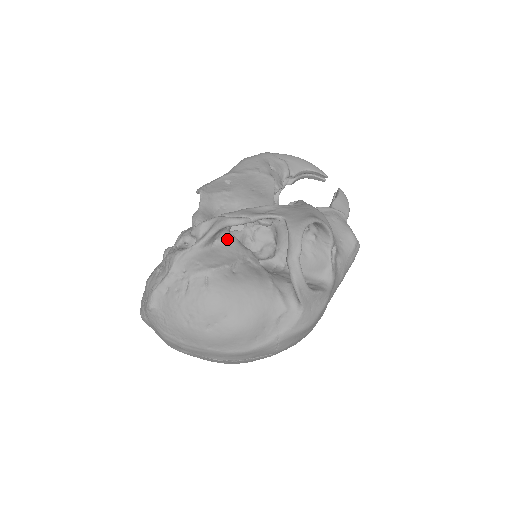
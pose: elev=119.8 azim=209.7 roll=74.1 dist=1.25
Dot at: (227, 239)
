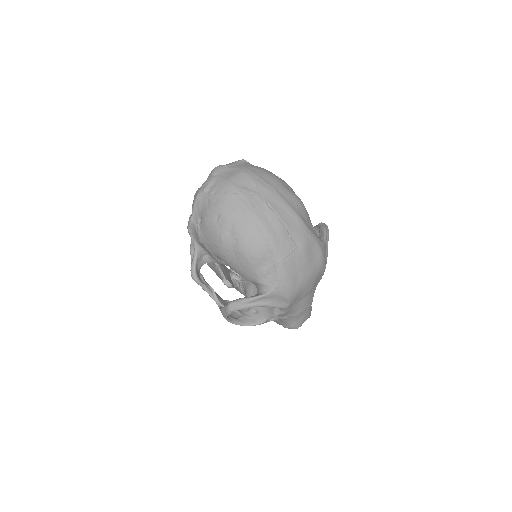
Dot at: occluded
